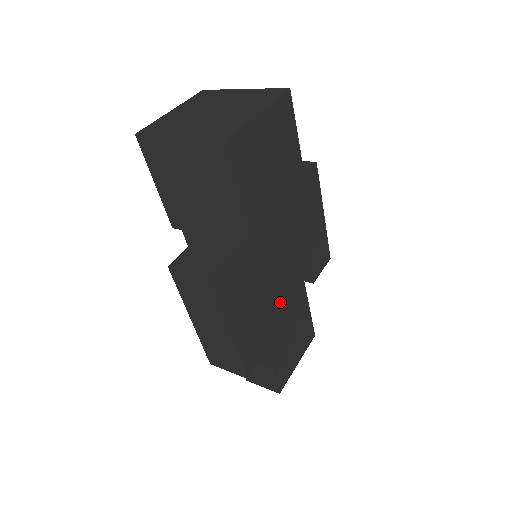
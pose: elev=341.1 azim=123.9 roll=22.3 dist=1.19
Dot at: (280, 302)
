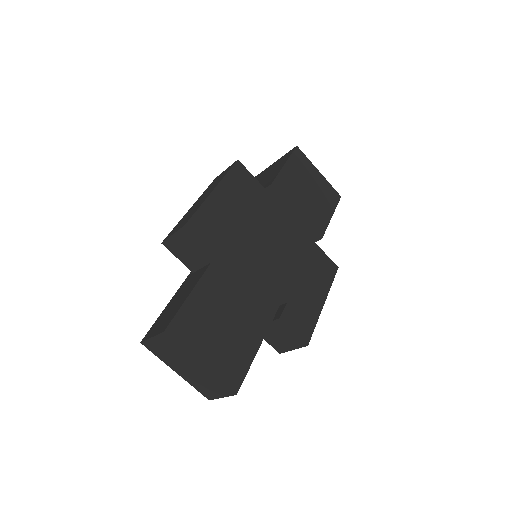
Dot at: (249, 256)
